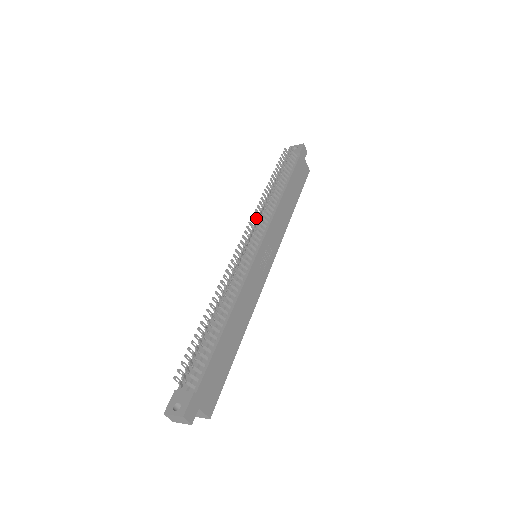
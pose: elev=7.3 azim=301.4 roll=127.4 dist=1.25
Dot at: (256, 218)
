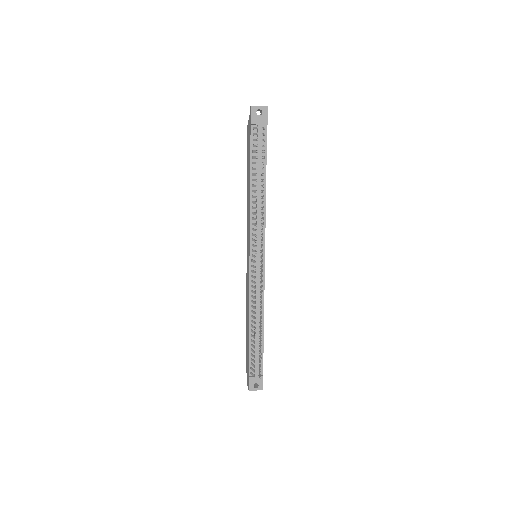
Dot at: (256, 231)
